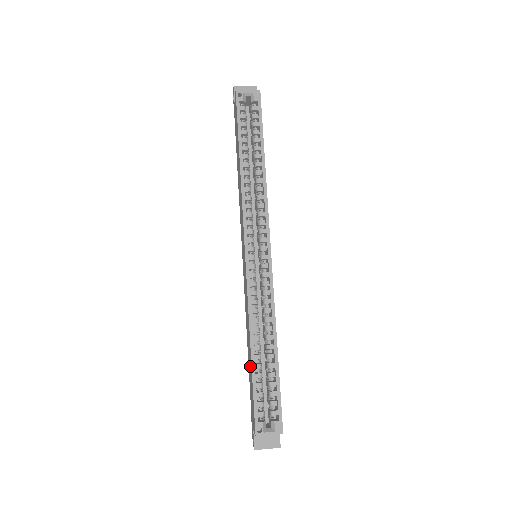
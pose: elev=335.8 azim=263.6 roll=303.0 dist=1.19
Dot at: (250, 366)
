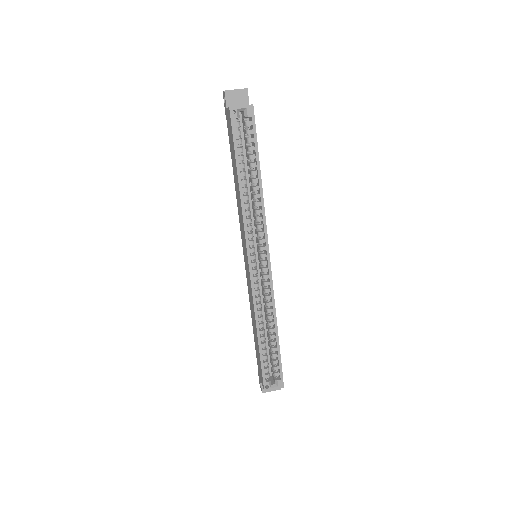
Dot at: (257, 343)
